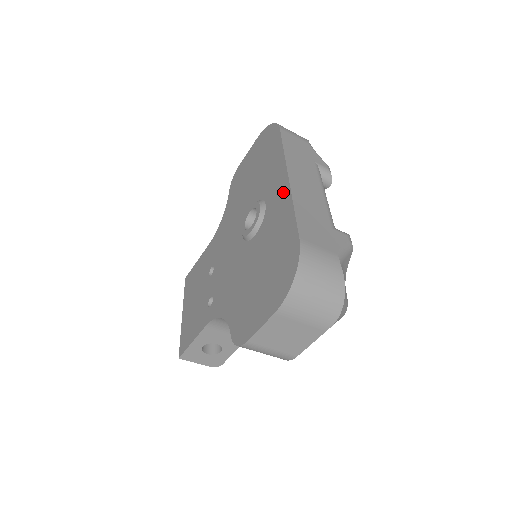
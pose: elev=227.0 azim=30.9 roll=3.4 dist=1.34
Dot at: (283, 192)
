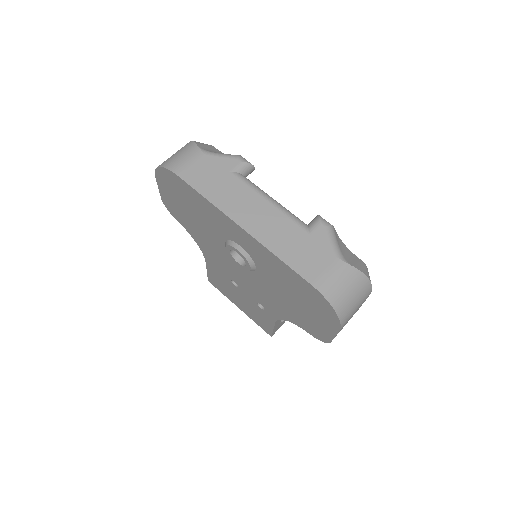
Dot at: (251, 242)
